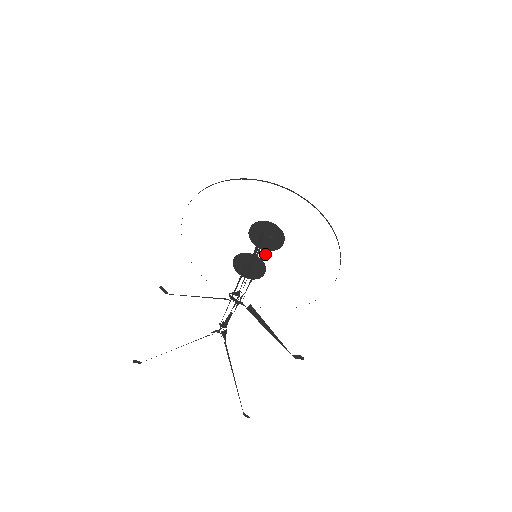
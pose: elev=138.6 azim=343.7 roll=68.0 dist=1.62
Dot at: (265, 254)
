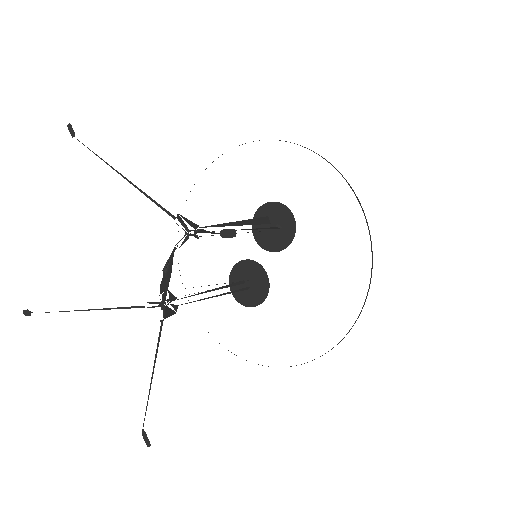
Dot at: occluded
